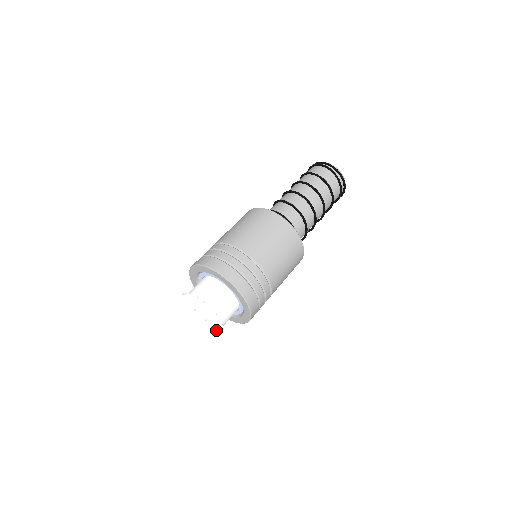
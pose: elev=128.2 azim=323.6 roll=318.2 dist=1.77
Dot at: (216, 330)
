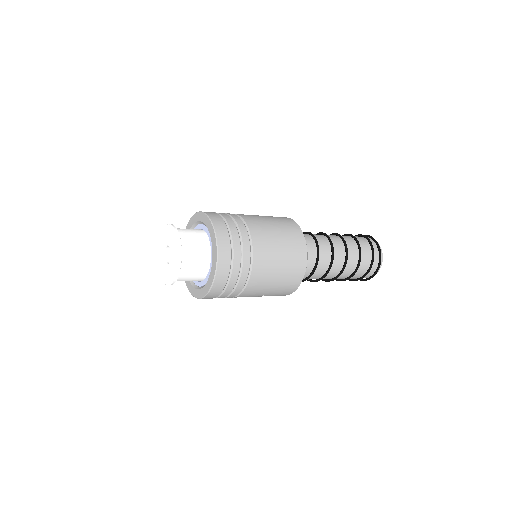
Dot at: (175, 244)
